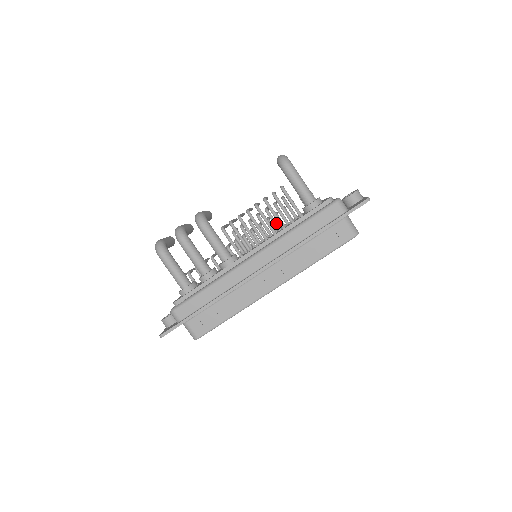
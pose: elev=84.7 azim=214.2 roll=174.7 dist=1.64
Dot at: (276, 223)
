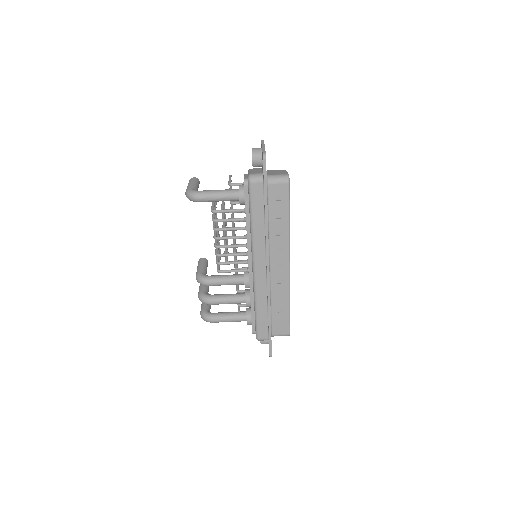
Dot at: occluded
